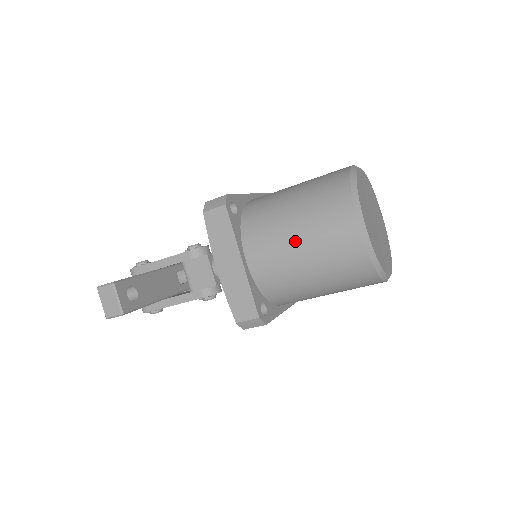
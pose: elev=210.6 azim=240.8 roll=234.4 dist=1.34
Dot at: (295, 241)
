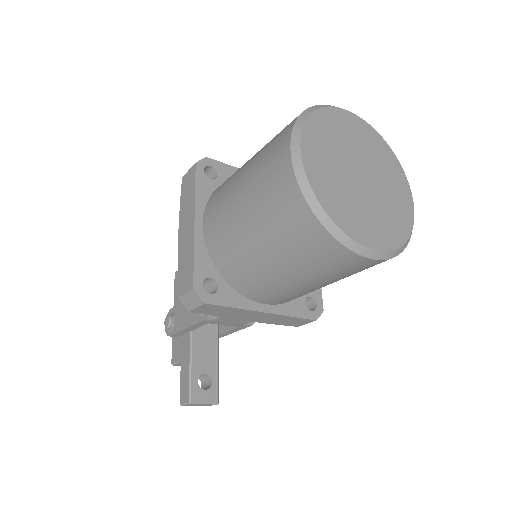
Dot at: (303, 284)
